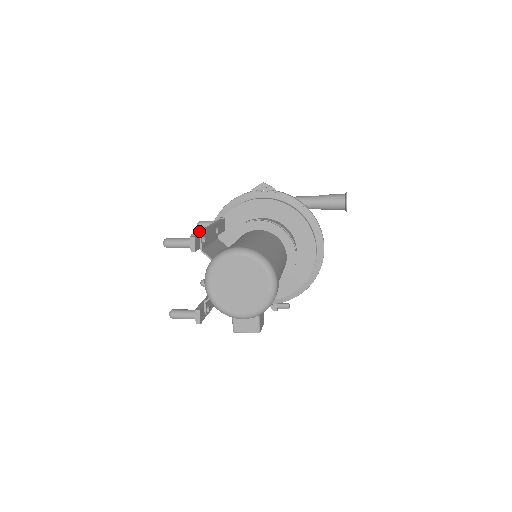
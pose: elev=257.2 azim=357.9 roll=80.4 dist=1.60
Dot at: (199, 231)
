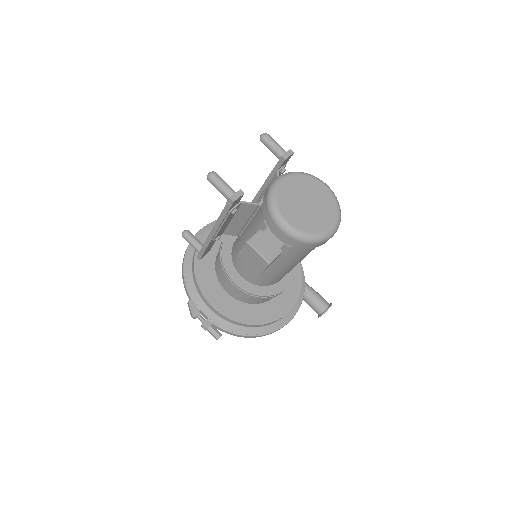
Dot at: occluded
